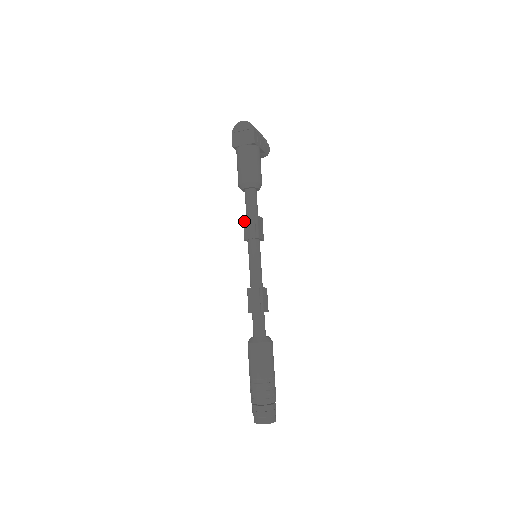
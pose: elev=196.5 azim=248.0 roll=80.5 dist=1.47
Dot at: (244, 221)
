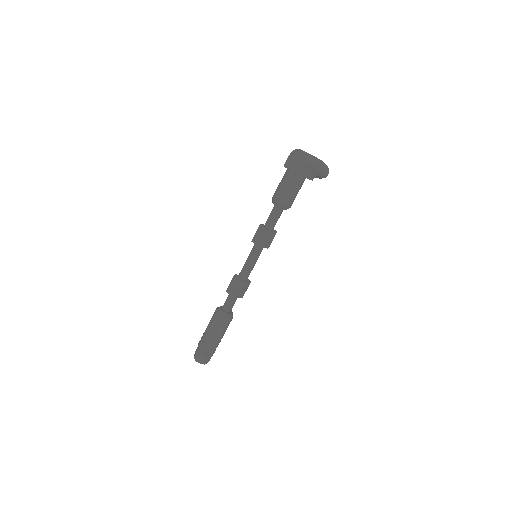
Dot at: (258, 228)
